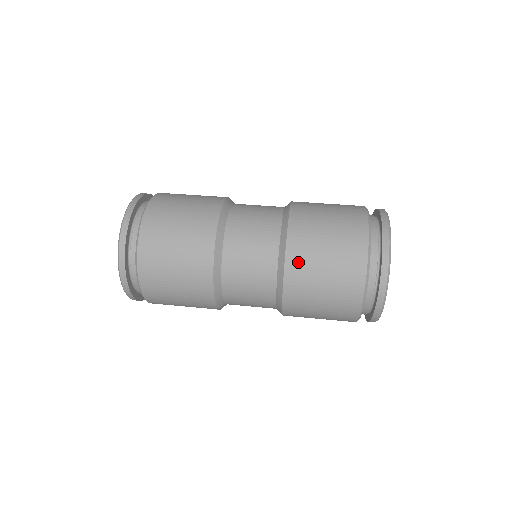
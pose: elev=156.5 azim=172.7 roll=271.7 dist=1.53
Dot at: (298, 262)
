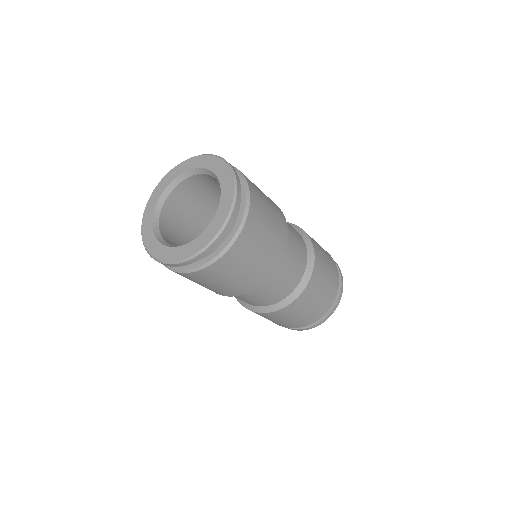
Dot at: (289, 311)
